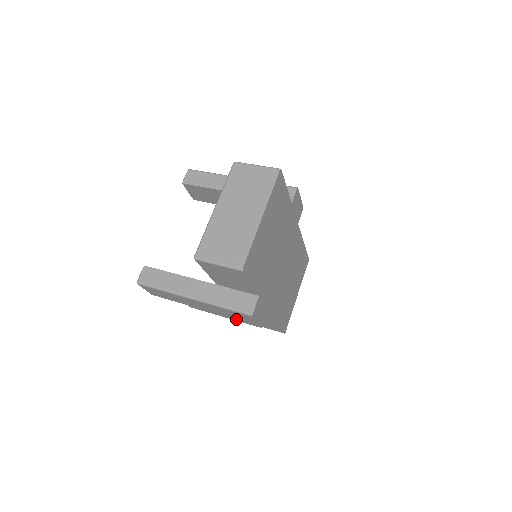
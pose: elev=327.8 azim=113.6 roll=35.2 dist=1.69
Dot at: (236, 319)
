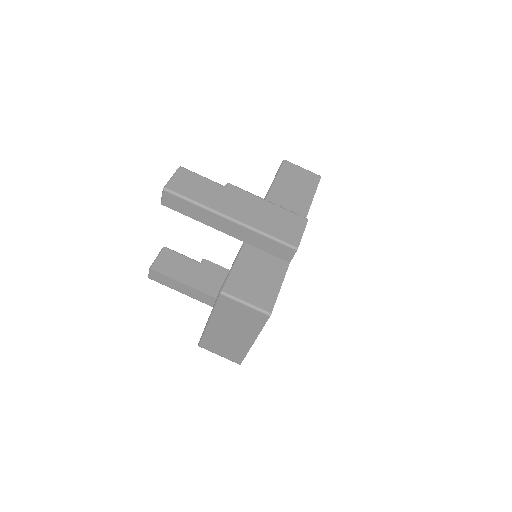
Dot at: occluded
